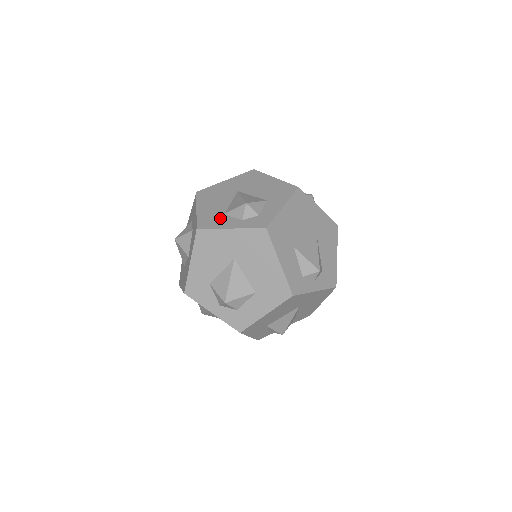
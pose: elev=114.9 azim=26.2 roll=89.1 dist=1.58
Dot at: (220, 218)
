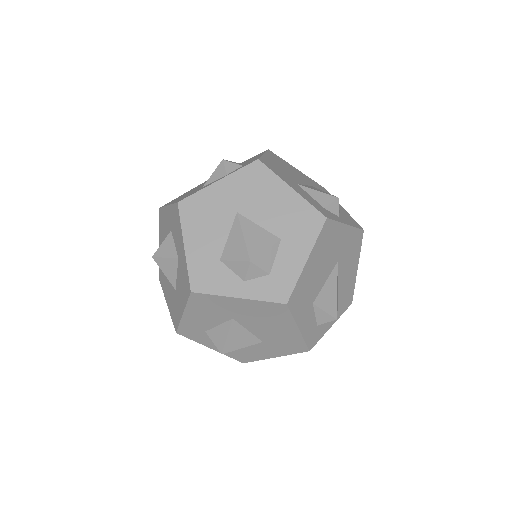
Dot at: (200, 188)
